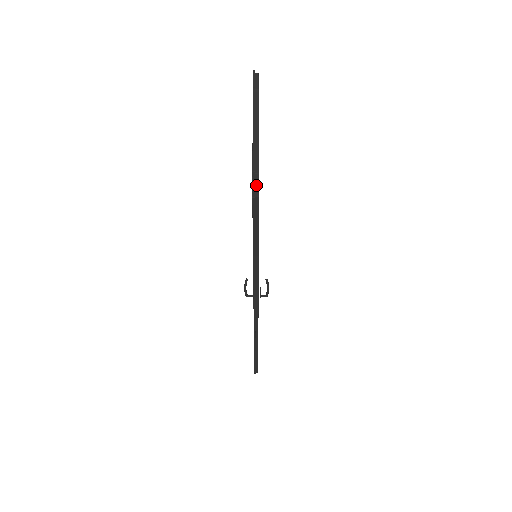
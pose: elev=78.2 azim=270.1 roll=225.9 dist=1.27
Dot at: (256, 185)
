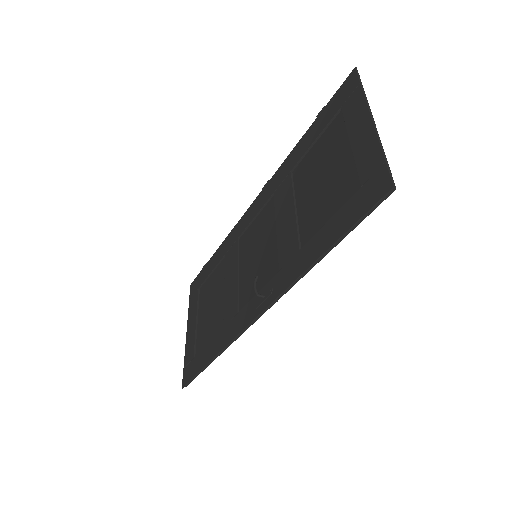
Dot at: (390, 176)
